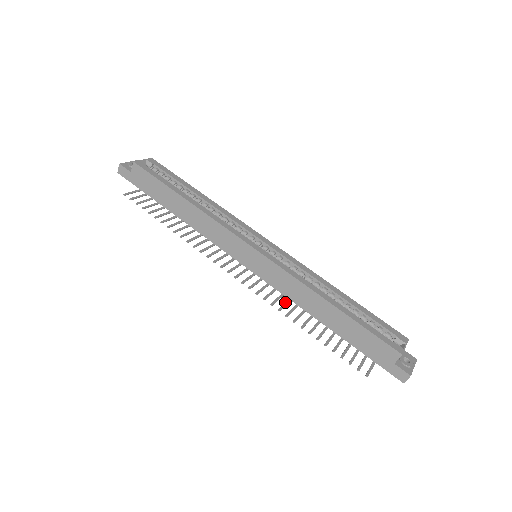
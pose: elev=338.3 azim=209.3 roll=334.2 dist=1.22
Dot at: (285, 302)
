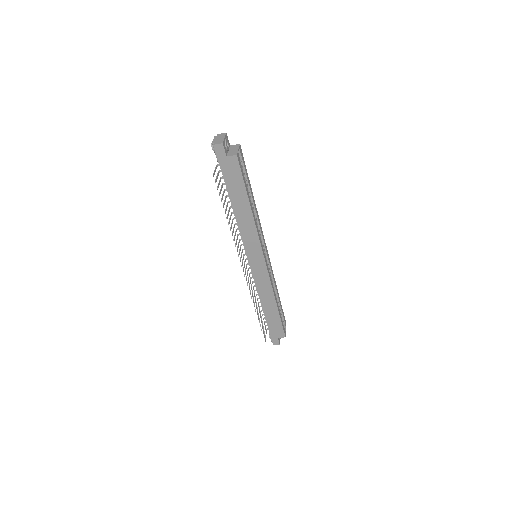
Dot at: occluded
